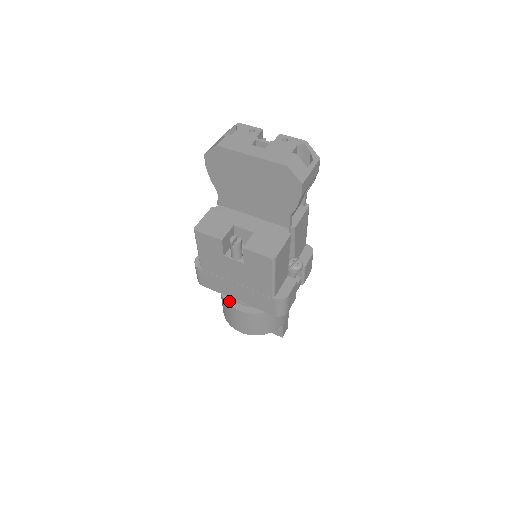
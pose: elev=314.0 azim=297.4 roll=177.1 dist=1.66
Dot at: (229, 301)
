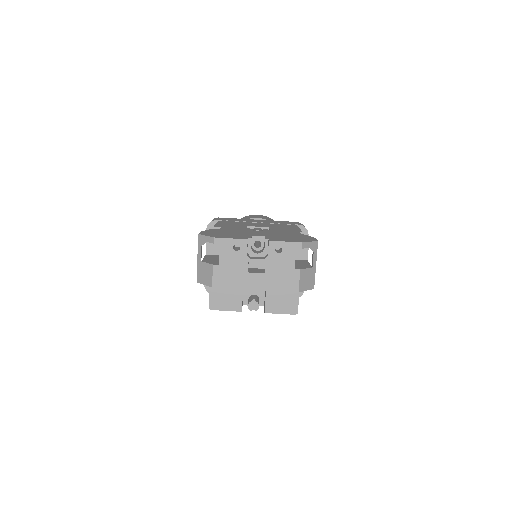
Dot at: occluded
